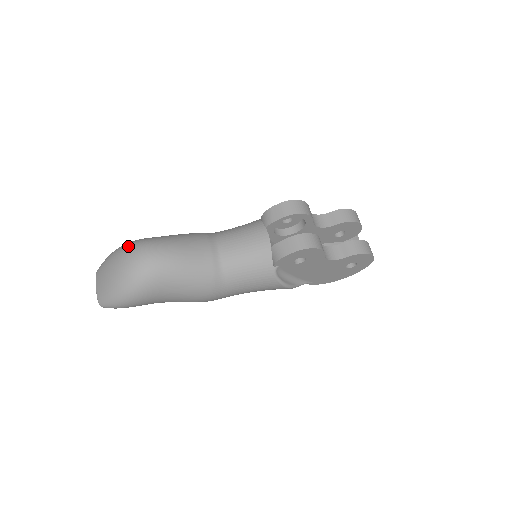
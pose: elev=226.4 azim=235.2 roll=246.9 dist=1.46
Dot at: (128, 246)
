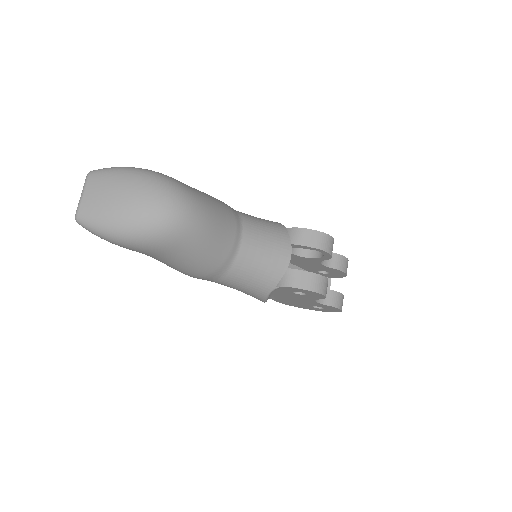
Dot at: (160, 182)
